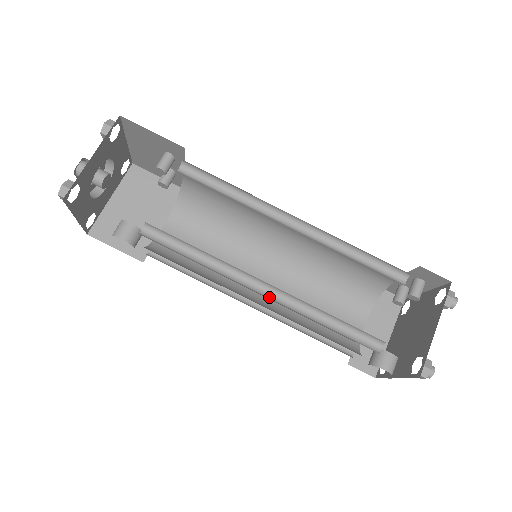
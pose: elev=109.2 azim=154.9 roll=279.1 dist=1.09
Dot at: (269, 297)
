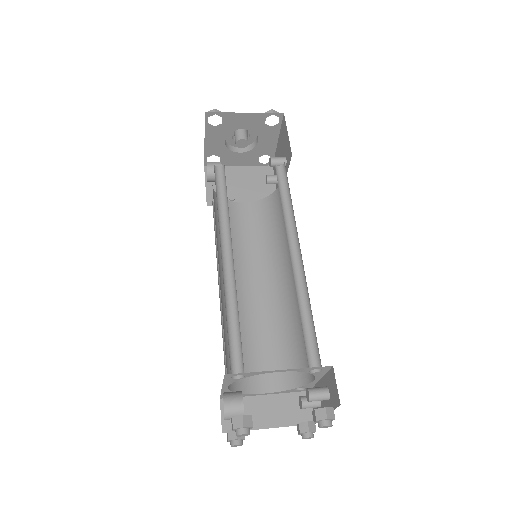
Dot at: (224, 266)
